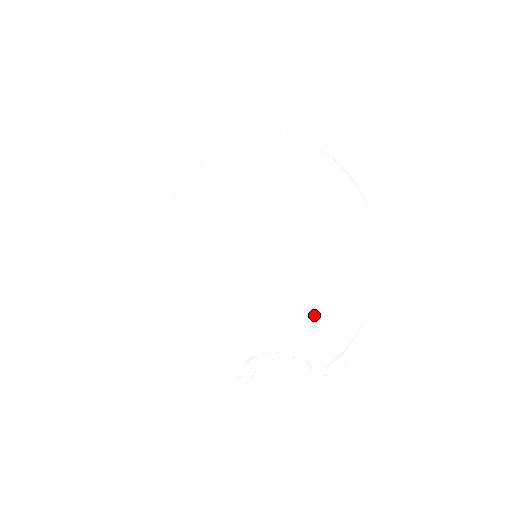
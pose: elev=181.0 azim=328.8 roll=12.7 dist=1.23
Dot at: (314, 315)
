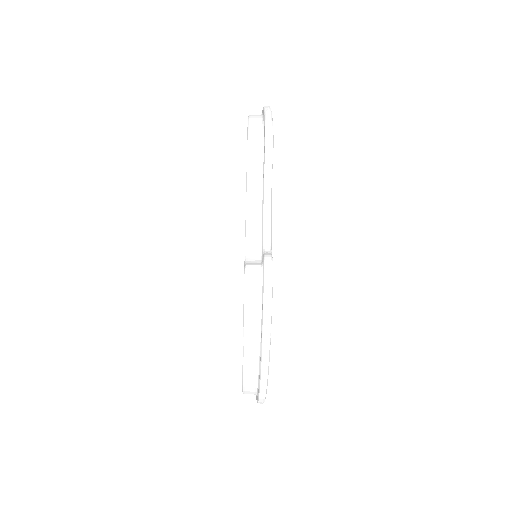
Dot at: occluded
